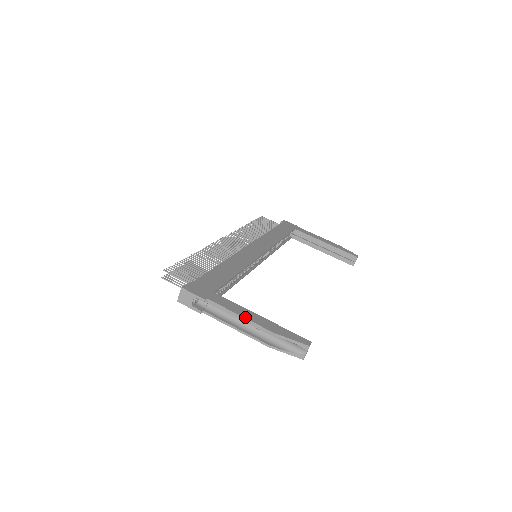
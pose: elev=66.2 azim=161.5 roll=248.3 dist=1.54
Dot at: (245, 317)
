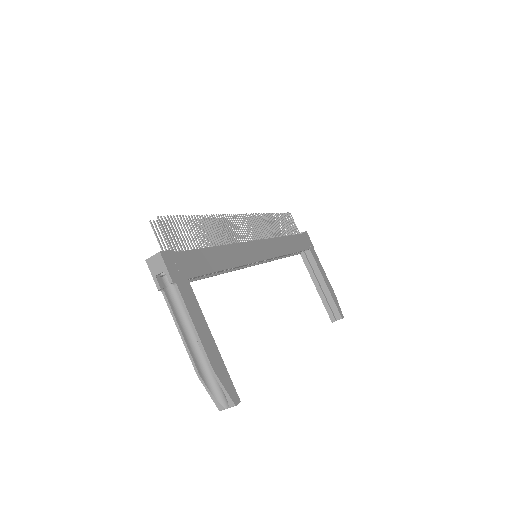
Dot at: (198, 330)
